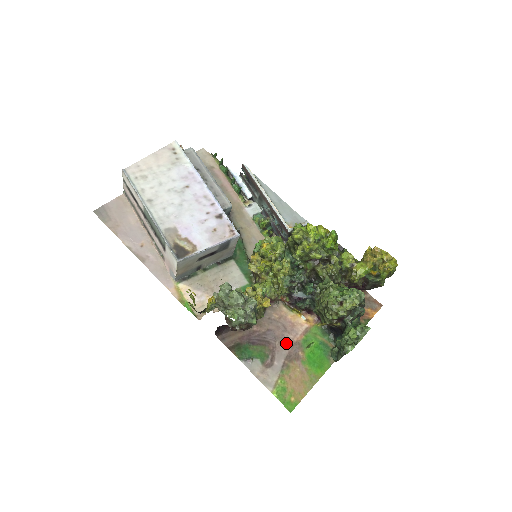
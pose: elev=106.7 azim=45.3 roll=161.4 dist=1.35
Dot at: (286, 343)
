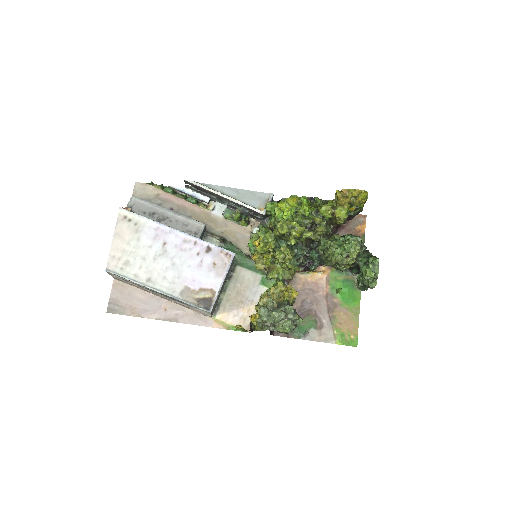
Dot at: (321, 301)
